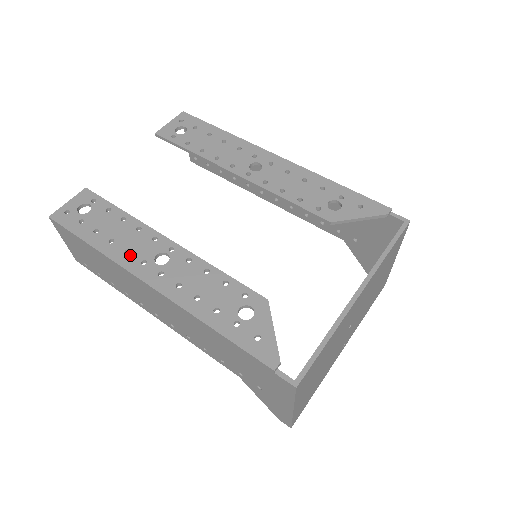
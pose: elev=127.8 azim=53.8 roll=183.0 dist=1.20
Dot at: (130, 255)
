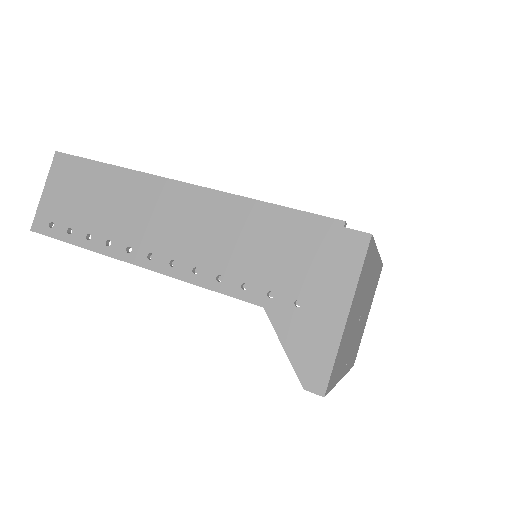
Dot at: occluded
